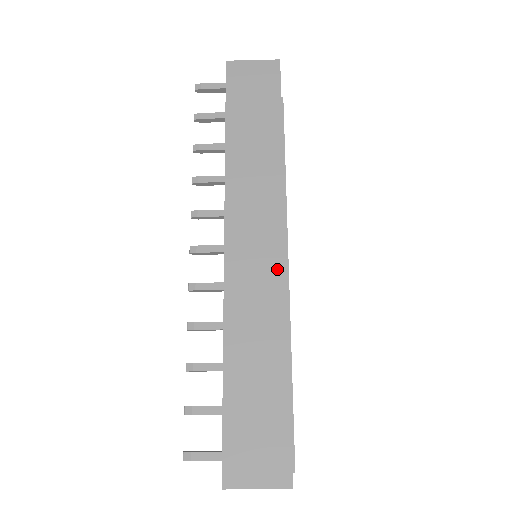
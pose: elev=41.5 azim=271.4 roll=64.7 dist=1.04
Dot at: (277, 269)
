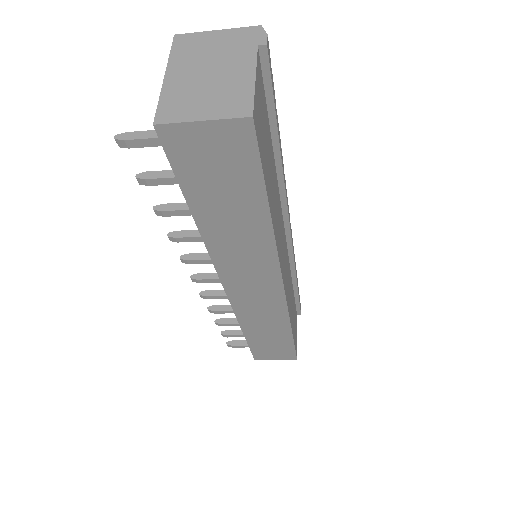
Dot at: (277, 300)
